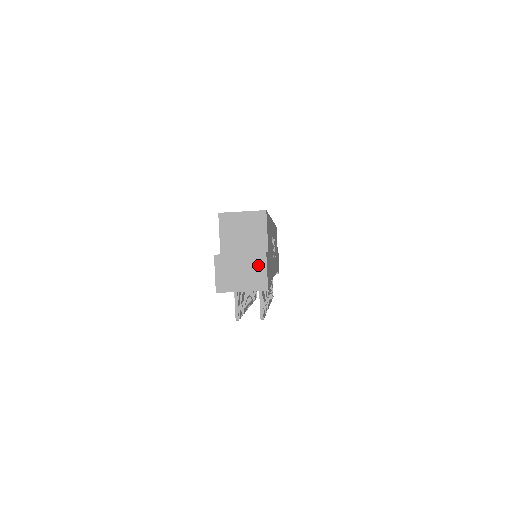
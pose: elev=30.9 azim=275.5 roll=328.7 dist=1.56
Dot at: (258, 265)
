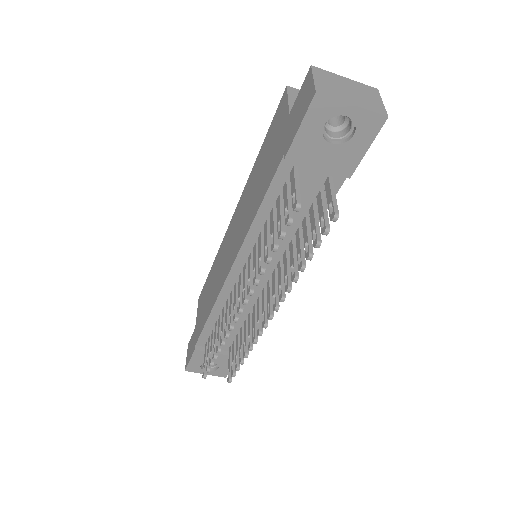
Dot at: (370, 94)
